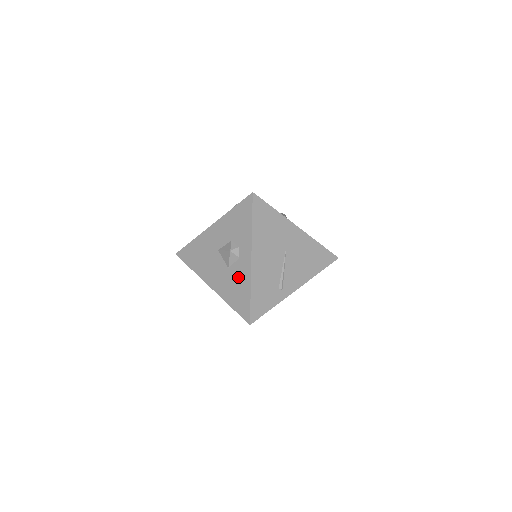
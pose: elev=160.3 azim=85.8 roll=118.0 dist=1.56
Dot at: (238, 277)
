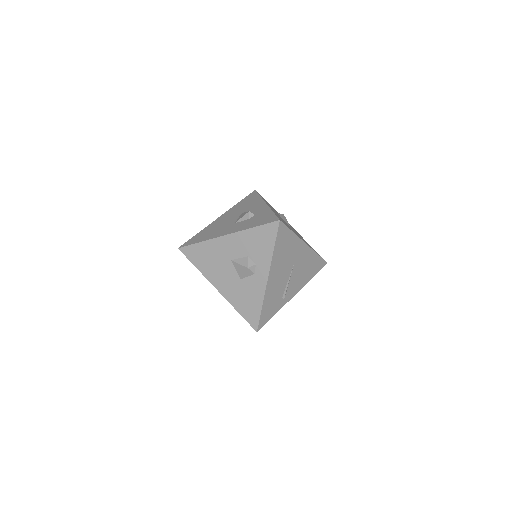
Dot at: (251, 290)
